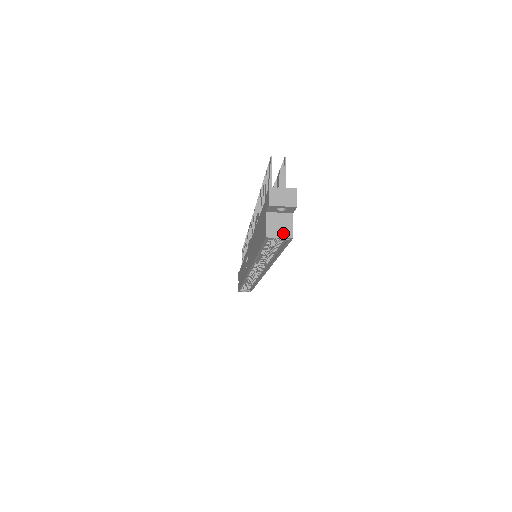
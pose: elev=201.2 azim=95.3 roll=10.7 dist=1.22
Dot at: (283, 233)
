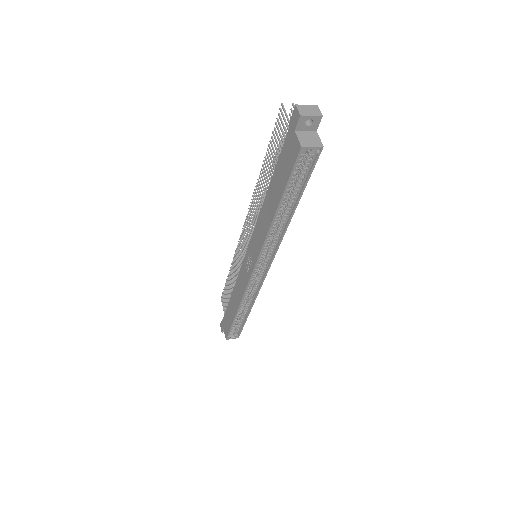
Dot at: (314, 144)
